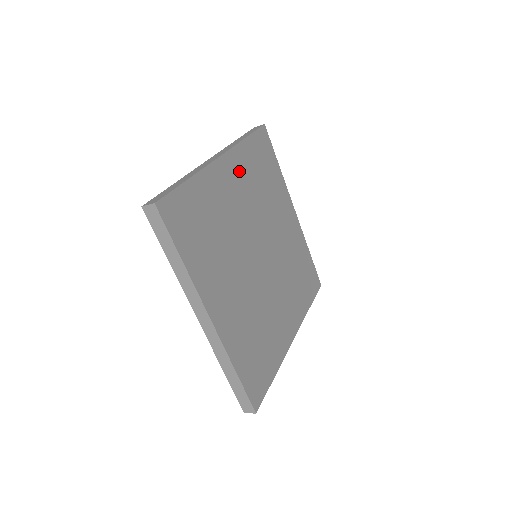
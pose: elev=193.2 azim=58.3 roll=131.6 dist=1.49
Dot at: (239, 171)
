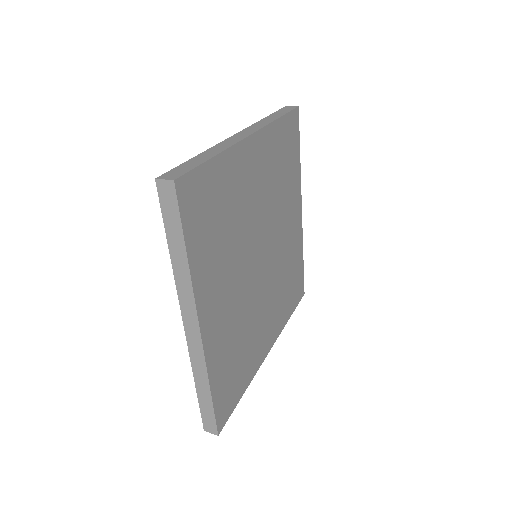
Dot at: (264, 156)
